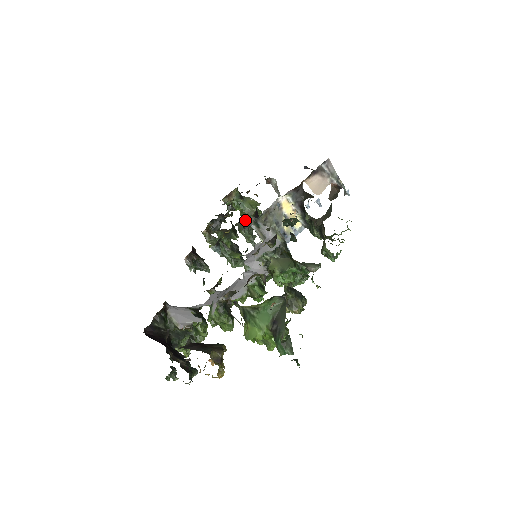
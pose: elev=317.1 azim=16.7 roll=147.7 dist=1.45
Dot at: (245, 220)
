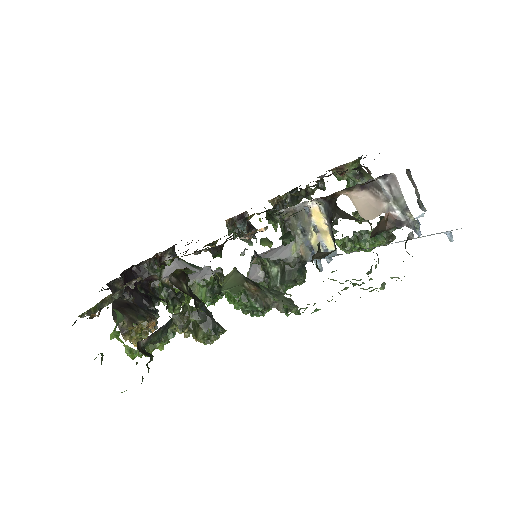
Dot at: (279, 209)
